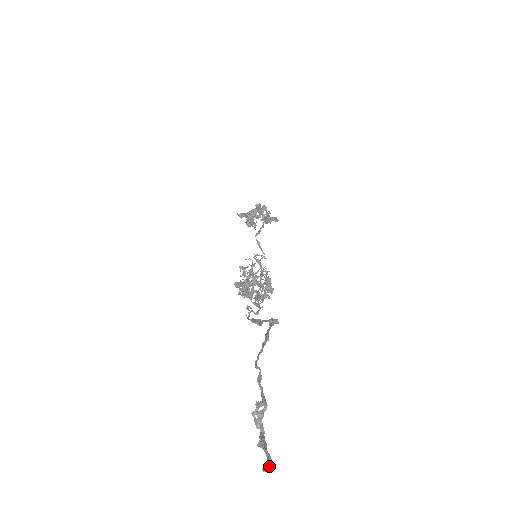
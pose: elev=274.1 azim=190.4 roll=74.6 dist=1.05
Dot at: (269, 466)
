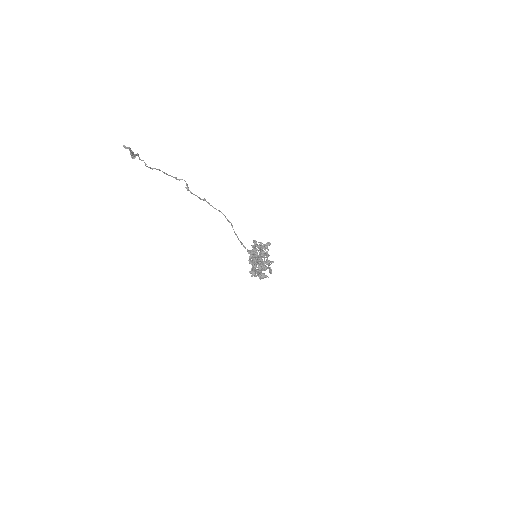
Dot at: (128, 147)
